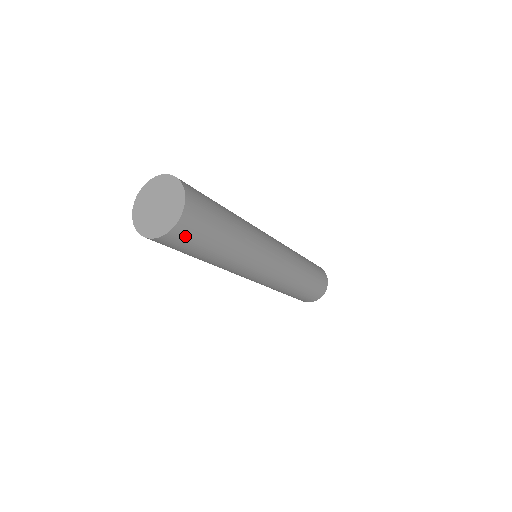
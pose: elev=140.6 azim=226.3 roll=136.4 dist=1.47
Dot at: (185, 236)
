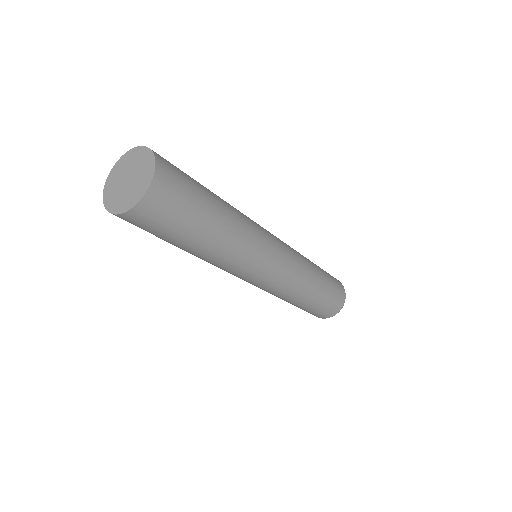
Dot at: (131, 223)
